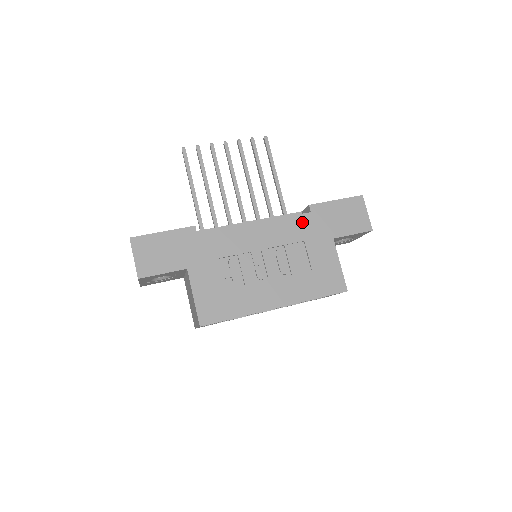
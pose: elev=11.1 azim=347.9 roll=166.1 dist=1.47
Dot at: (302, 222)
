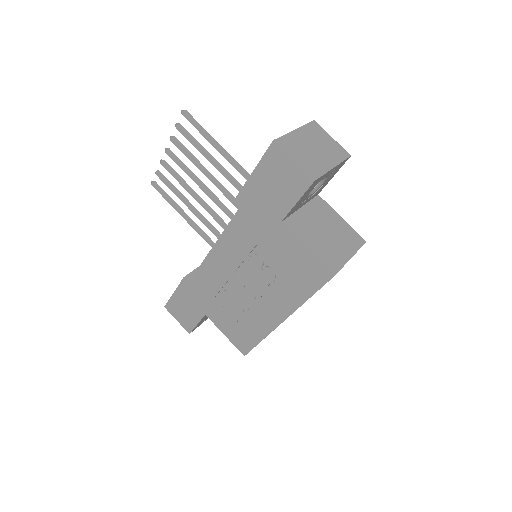
Dot at: (243, 223)
